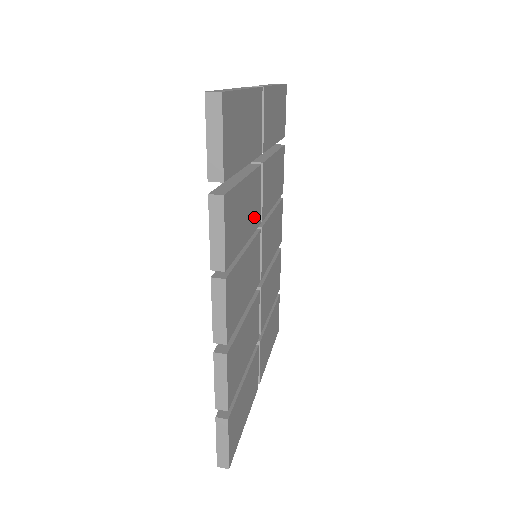
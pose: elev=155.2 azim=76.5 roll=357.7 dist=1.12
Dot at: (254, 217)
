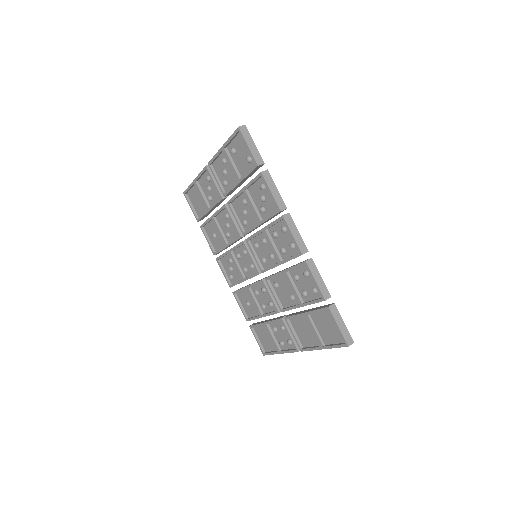
Dot at: occluded
